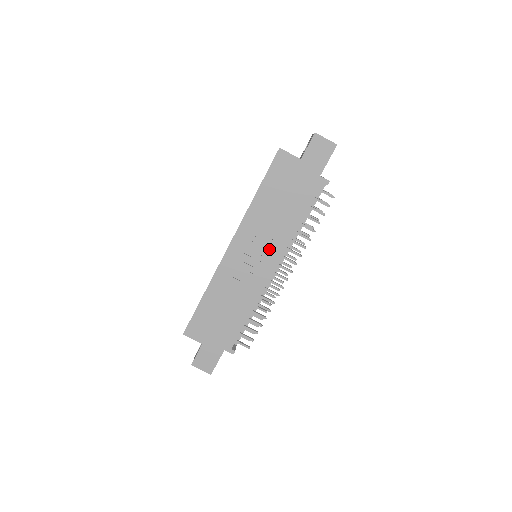
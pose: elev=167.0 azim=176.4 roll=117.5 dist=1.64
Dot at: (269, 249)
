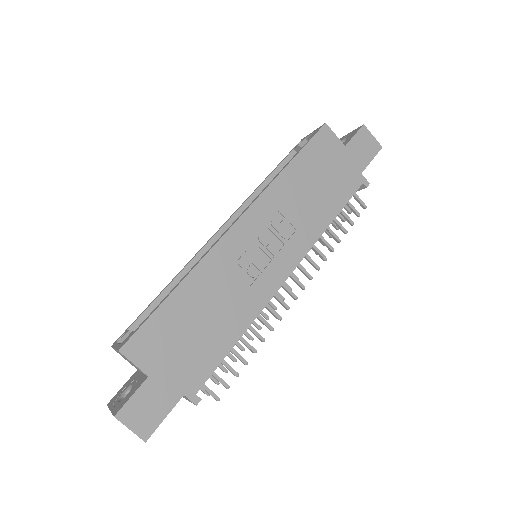
Dot at: (288, 243)
